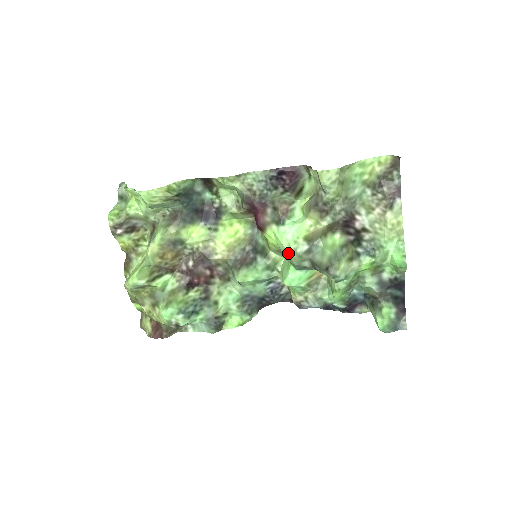
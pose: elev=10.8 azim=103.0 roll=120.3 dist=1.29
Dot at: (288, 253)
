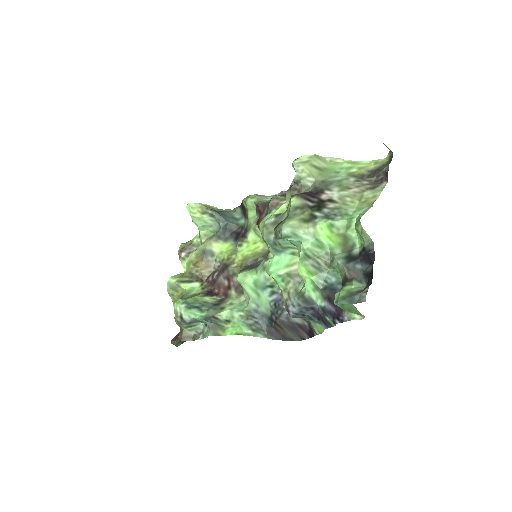
Dot at: (260, 229)
